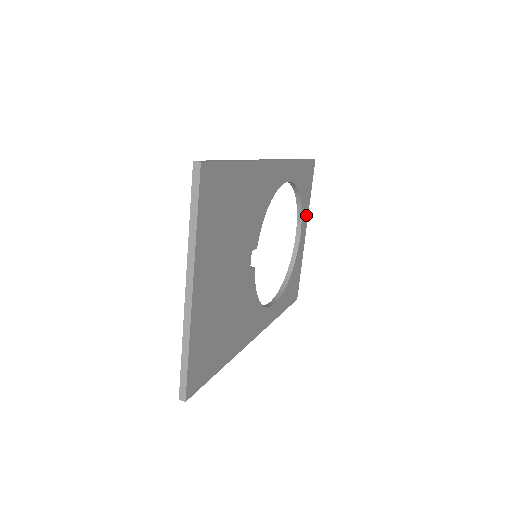
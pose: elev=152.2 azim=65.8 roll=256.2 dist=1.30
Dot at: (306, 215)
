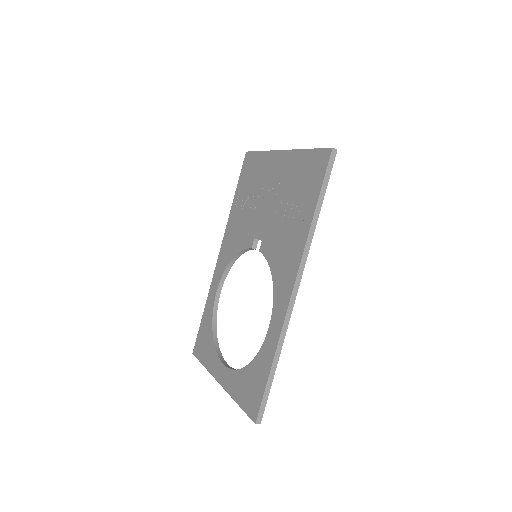
Dot at: occluded
